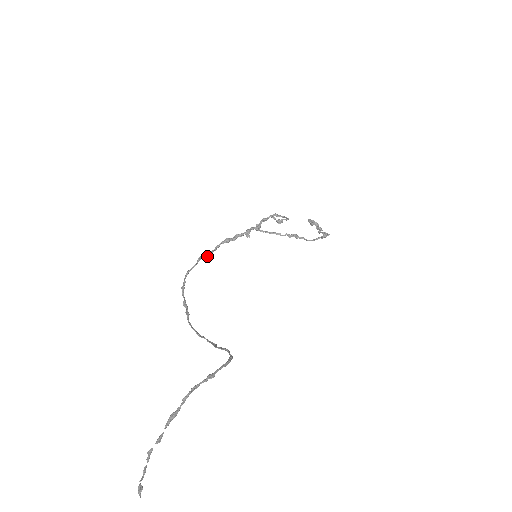
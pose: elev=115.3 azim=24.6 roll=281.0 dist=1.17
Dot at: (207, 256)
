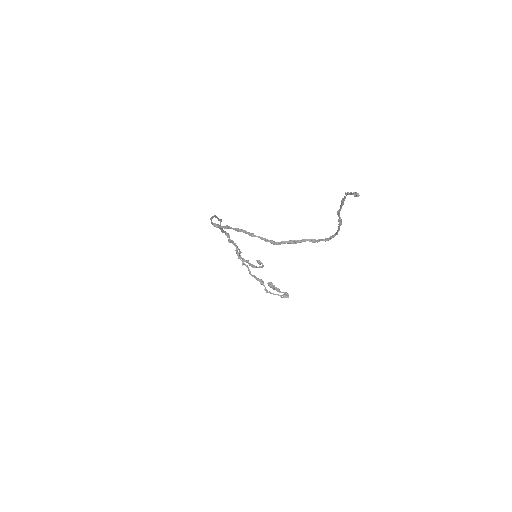
Dot at: (220, 226)
